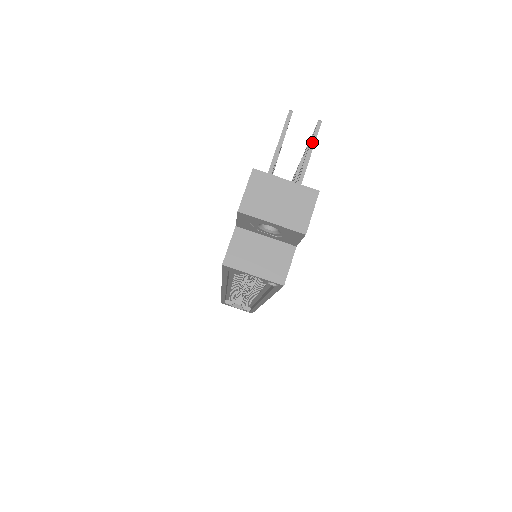
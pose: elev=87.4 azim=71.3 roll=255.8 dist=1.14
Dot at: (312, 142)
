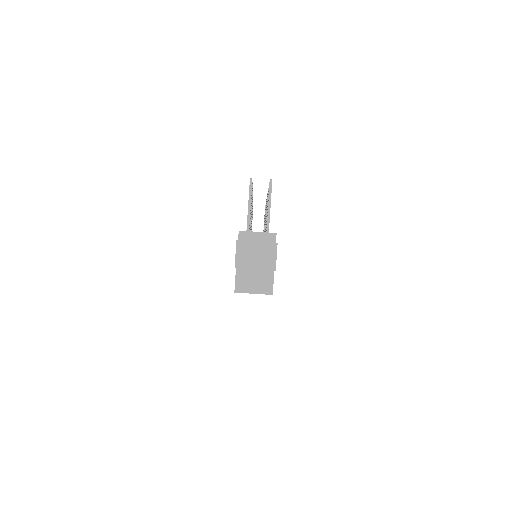
Dot at: (269, 196)
